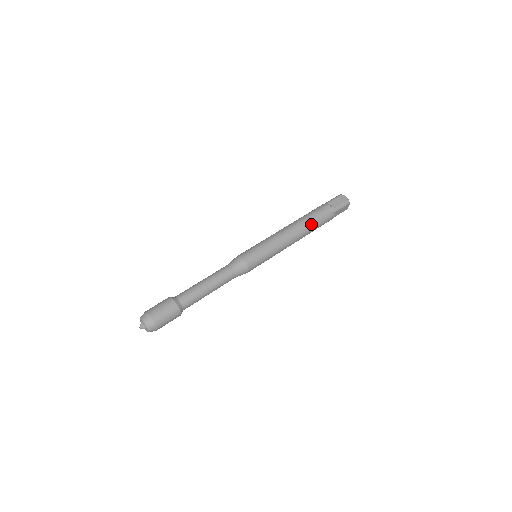
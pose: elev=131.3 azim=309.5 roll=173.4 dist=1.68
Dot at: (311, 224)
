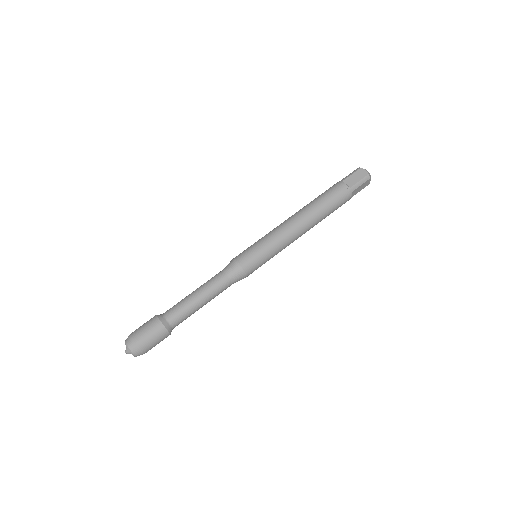
Dot at: (321, 211)
